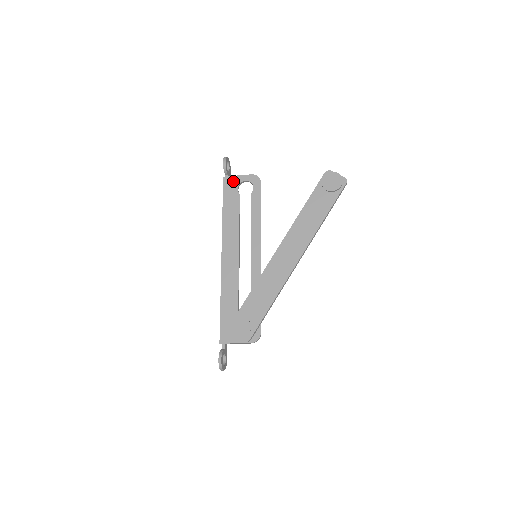
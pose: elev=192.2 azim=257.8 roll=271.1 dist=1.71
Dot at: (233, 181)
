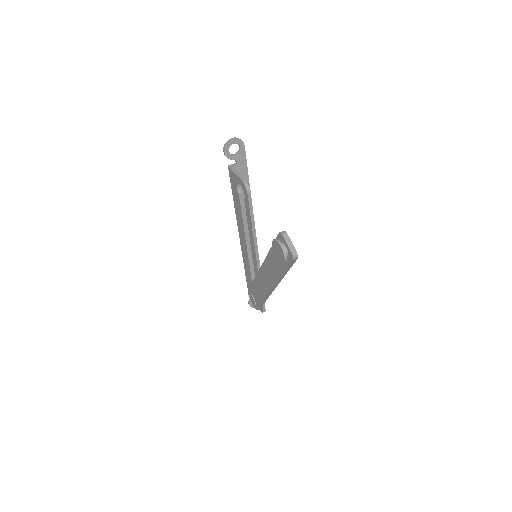
Dot at: (233, 176)
